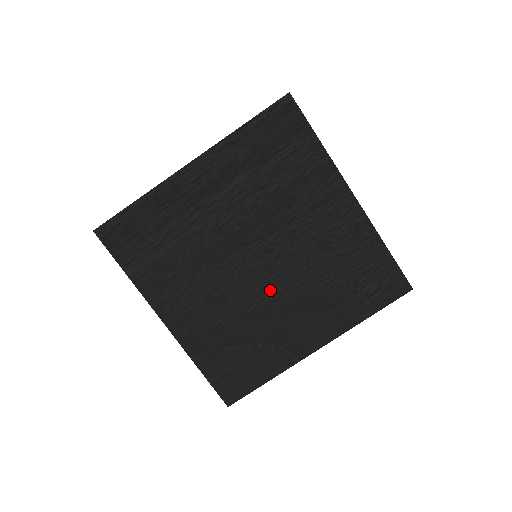
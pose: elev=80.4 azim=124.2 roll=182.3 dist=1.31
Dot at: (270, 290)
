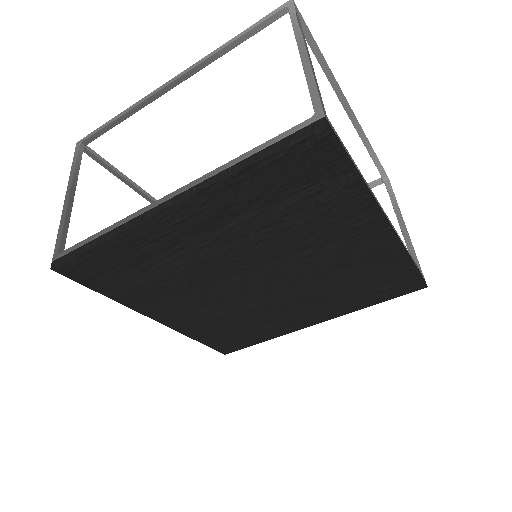
Dot at: (272, 296)
